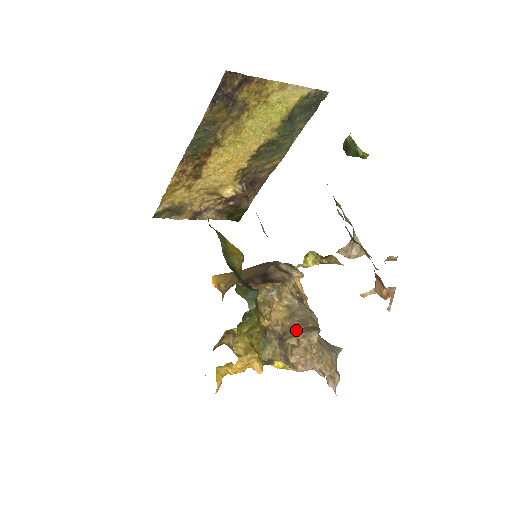
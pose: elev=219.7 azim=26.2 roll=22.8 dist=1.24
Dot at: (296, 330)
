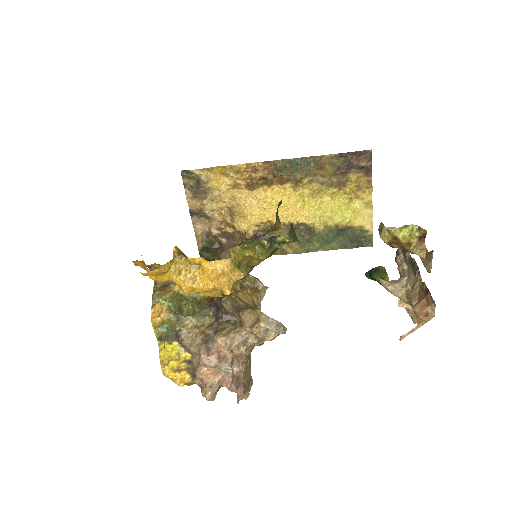
Dot at: occluded
